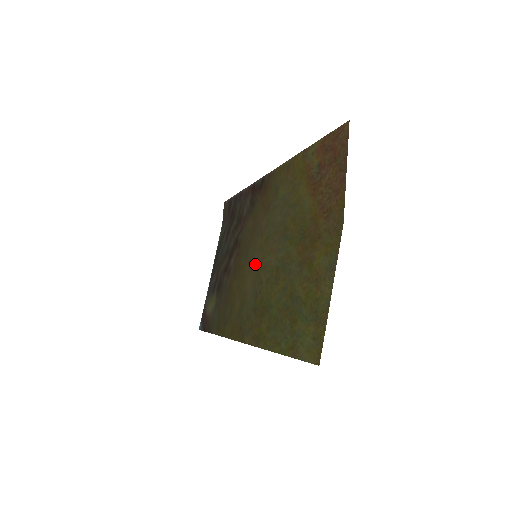
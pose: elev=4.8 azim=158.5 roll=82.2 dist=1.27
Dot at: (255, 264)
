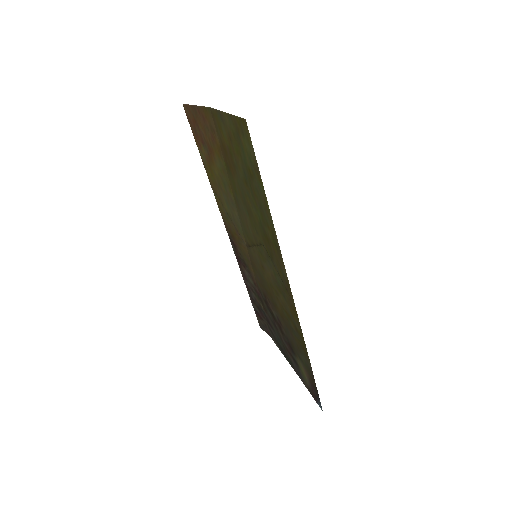
Dot at: (259, 259)
